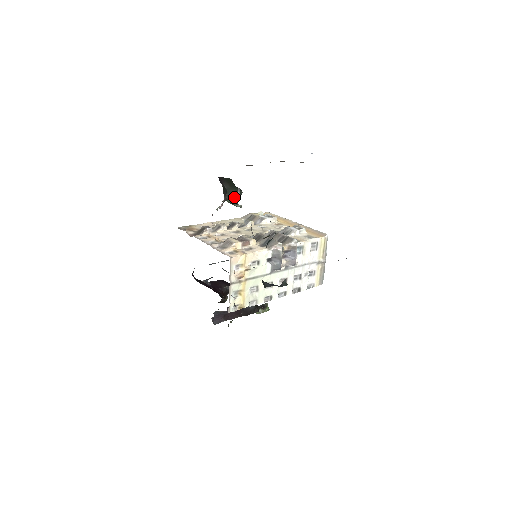
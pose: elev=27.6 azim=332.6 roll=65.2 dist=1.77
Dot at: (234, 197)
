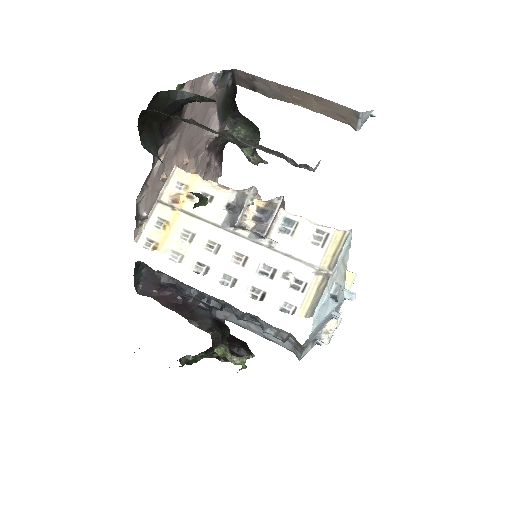
Dot at: (240, 131)
